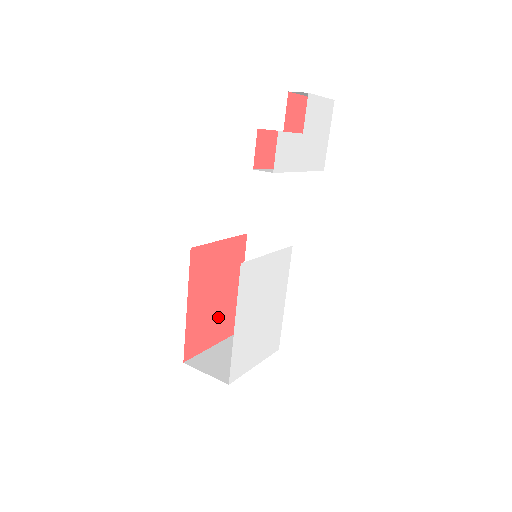
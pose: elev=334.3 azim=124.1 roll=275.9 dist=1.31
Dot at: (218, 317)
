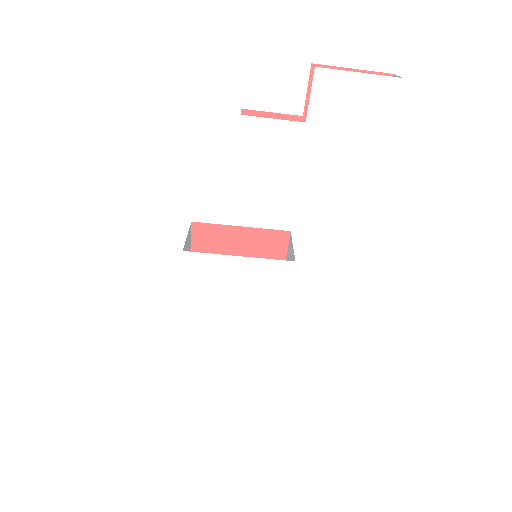
Dot at: occluded
